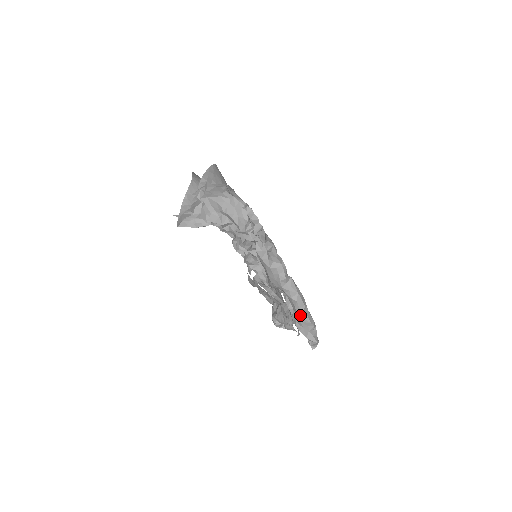
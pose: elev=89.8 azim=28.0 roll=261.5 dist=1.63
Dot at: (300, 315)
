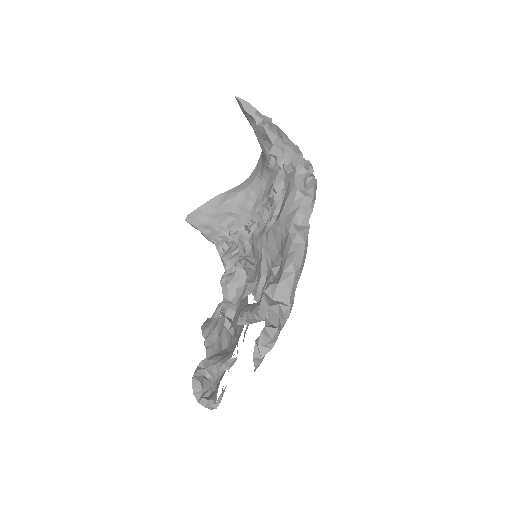
Dot at: (285, 273)
